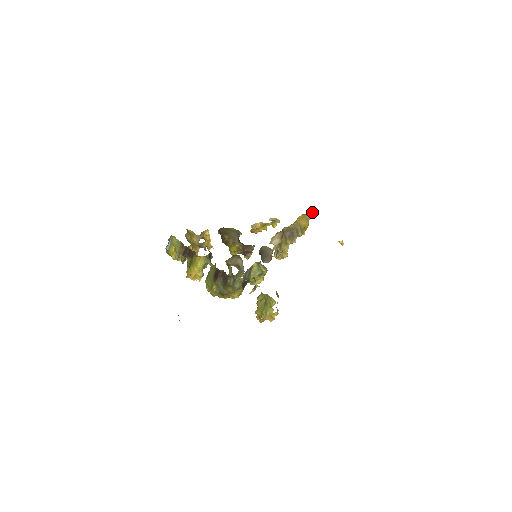
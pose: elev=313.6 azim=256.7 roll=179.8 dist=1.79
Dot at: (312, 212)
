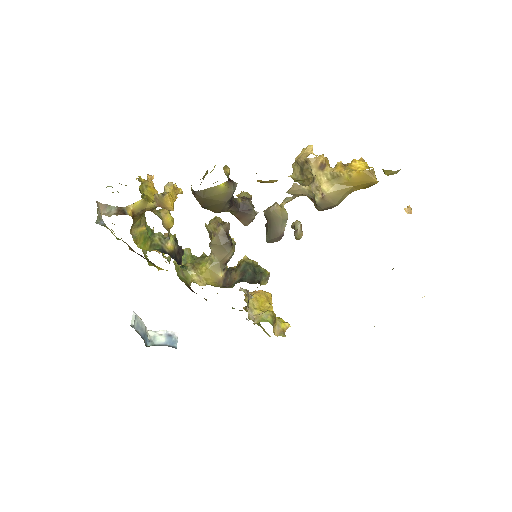
Dot at: (387, 172)
